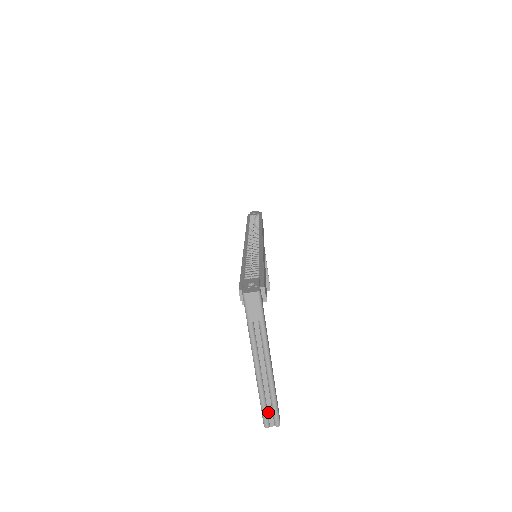
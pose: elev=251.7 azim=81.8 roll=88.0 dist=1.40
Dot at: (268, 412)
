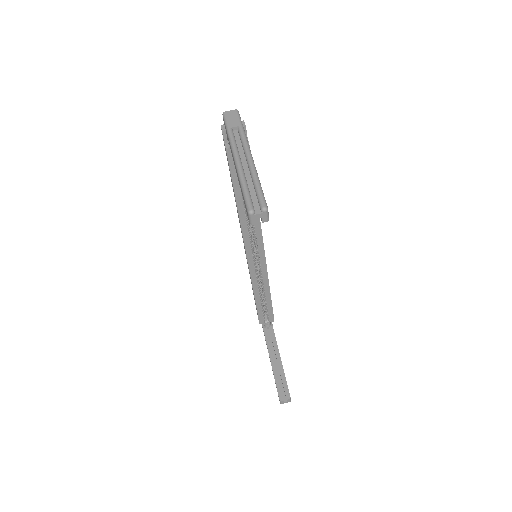
Dot at: (252, 200)
